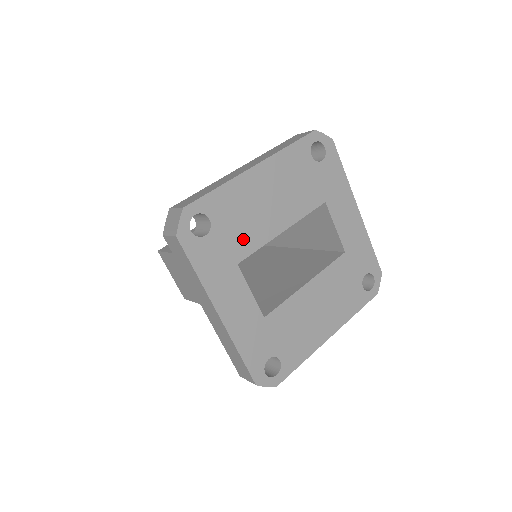
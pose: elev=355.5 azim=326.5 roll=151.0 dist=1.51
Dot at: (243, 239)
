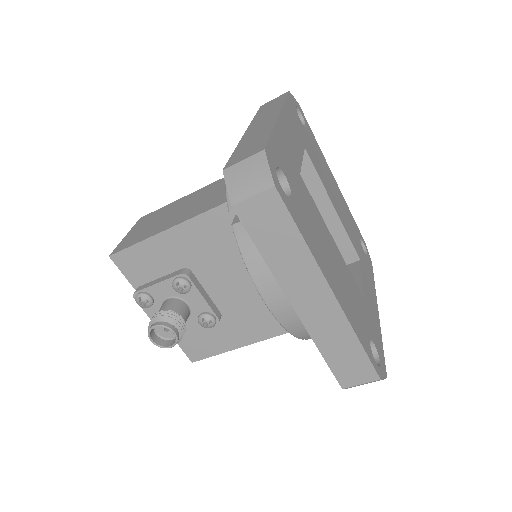
Dot at: (314, 158)
